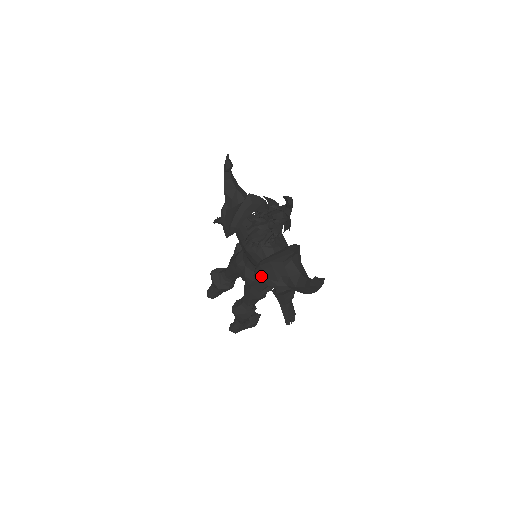
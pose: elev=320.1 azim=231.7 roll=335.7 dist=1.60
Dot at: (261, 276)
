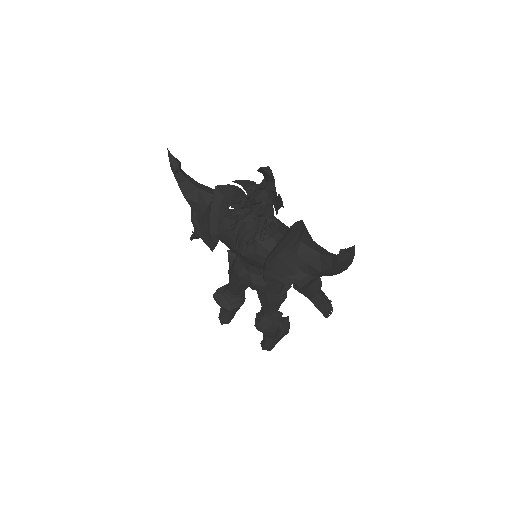
Dot at: (273, 277)
